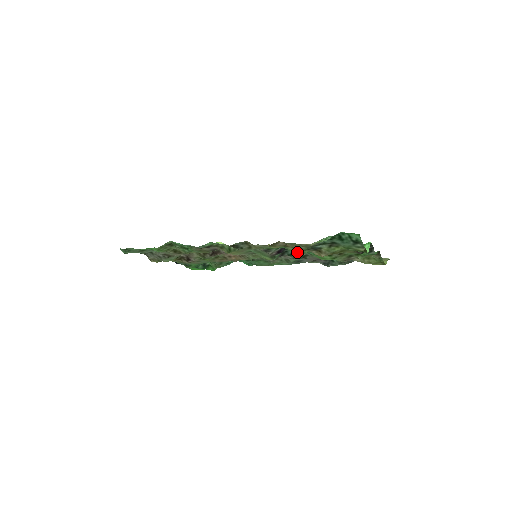
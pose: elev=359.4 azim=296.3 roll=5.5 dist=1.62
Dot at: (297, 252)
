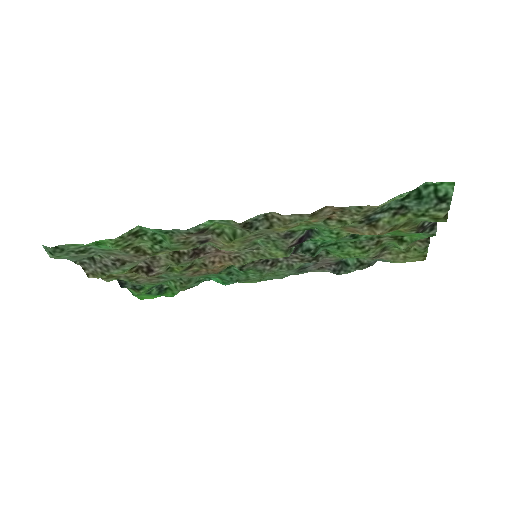
Dot at: (328, 238)
